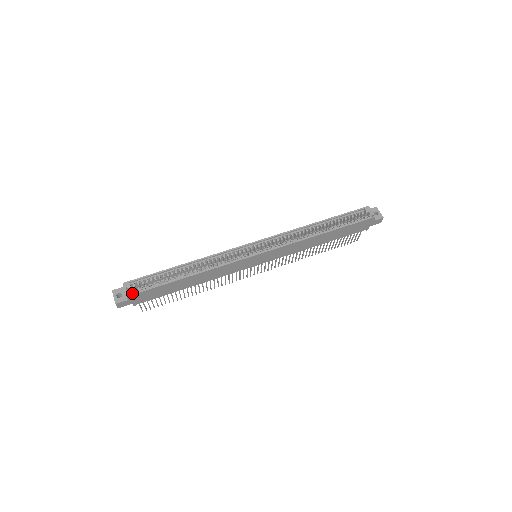
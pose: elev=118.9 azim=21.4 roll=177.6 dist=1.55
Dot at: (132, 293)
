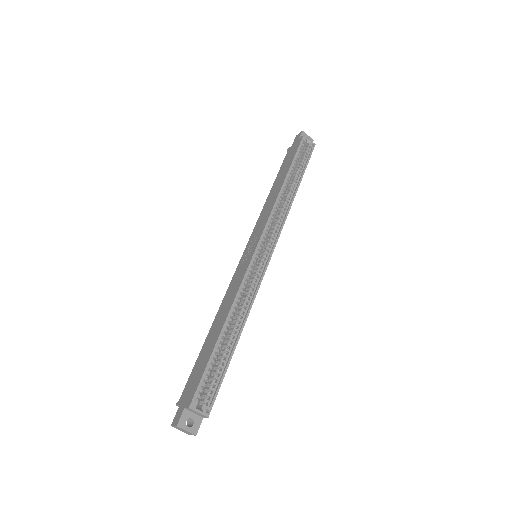
Dot at: (210, 408)
